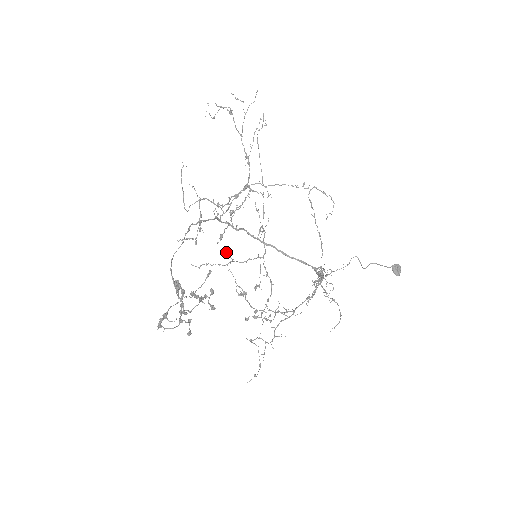
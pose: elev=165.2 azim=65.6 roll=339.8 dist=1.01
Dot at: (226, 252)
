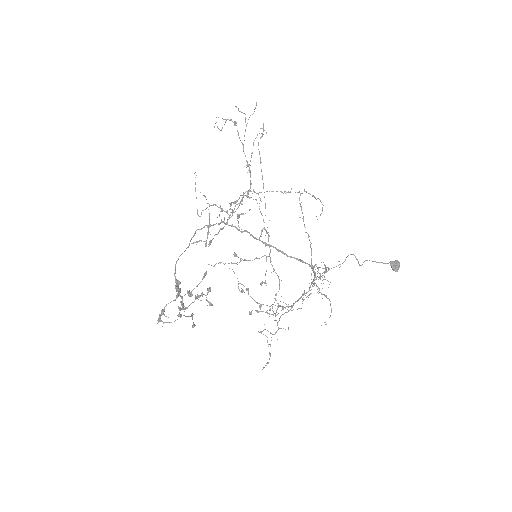
Dot at: (234, 252)
